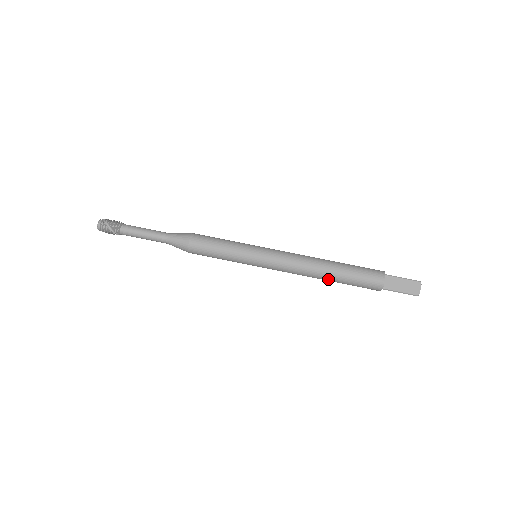
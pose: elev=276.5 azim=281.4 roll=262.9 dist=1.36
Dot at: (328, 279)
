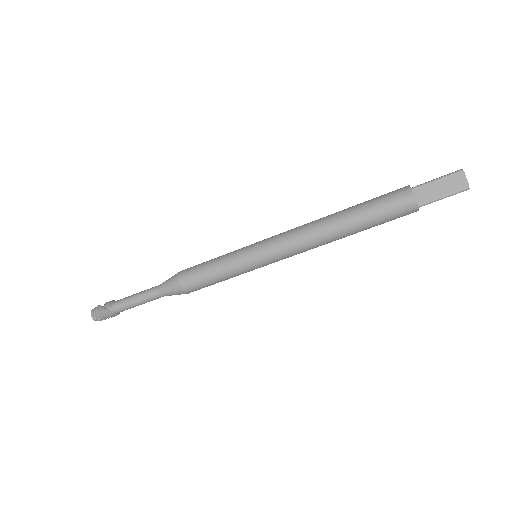
Dot at: occluded
